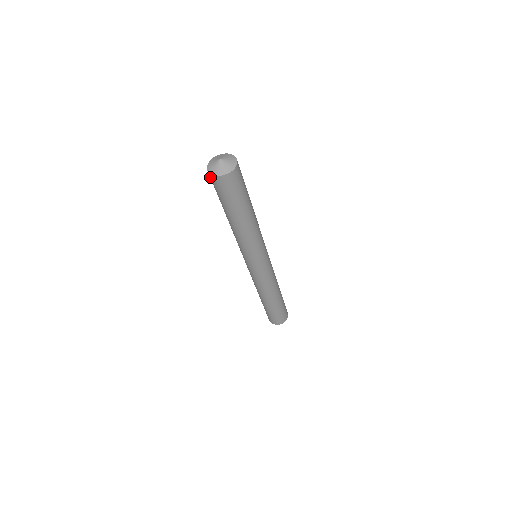
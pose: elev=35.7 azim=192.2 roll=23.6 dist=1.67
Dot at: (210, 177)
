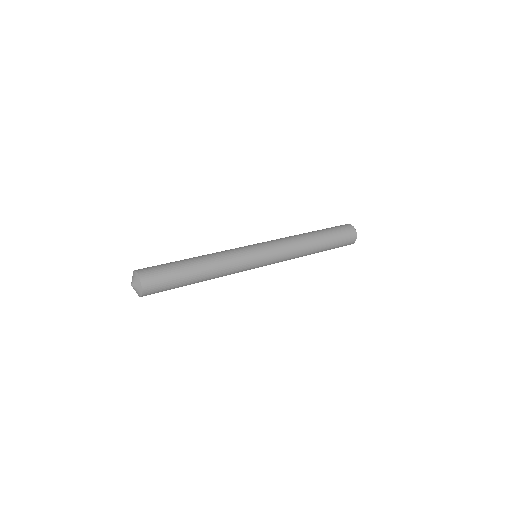
Dot at: occluded
